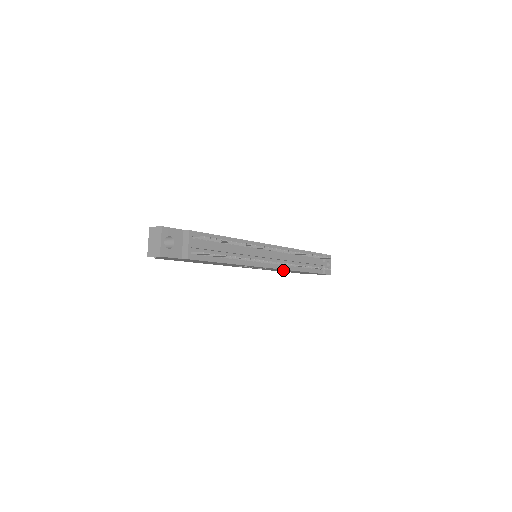
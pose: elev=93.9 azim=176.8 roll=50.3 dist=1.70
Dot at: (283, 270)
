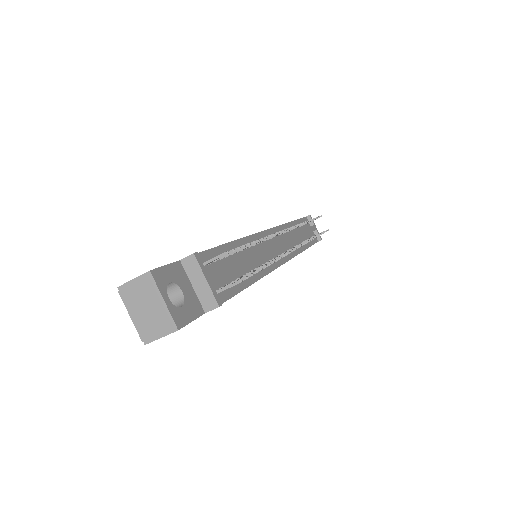
Dot at: occluded
